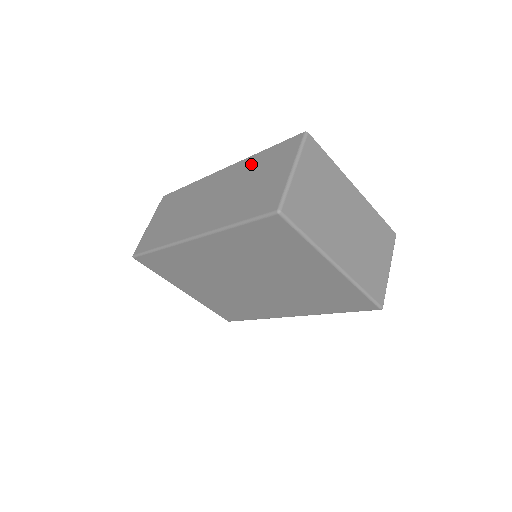
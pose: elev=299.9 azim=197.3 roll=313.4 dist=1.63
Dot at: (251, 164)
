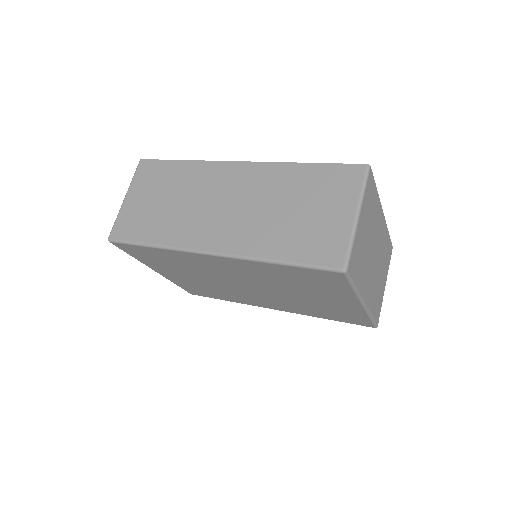
Dot at: (289, 176)
